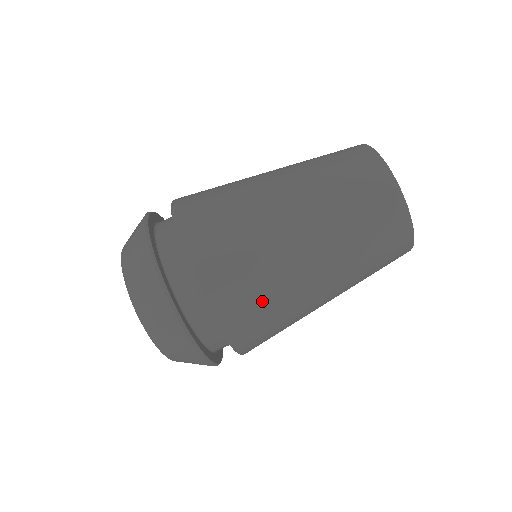
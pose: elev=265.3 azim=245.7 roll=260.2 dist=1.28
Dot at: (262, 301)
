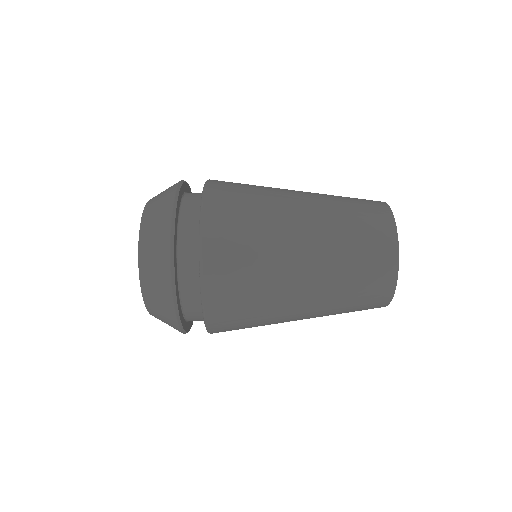
Dot at: (246, 236)
